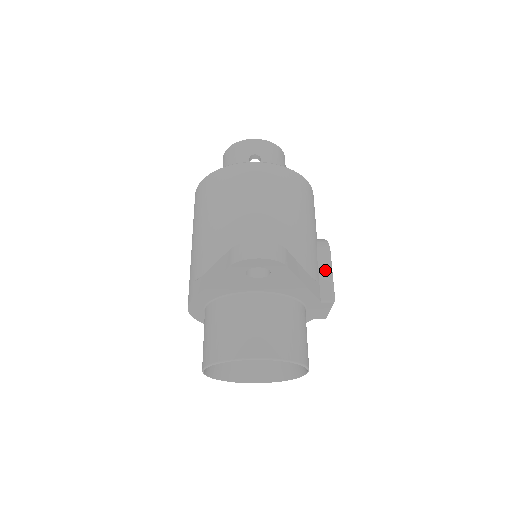
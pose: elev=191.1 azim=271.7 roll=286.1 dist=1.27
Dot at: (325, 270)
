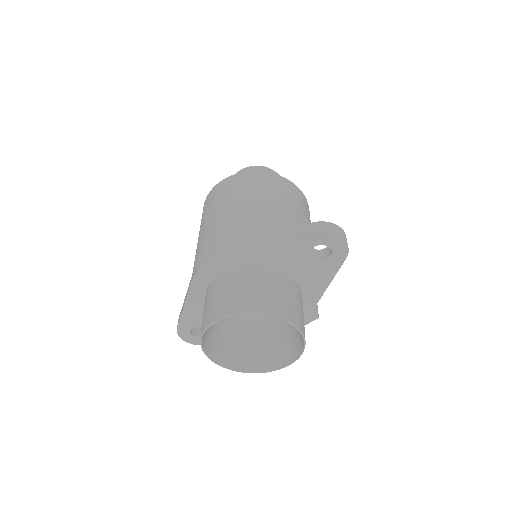
Dot at: occluded
